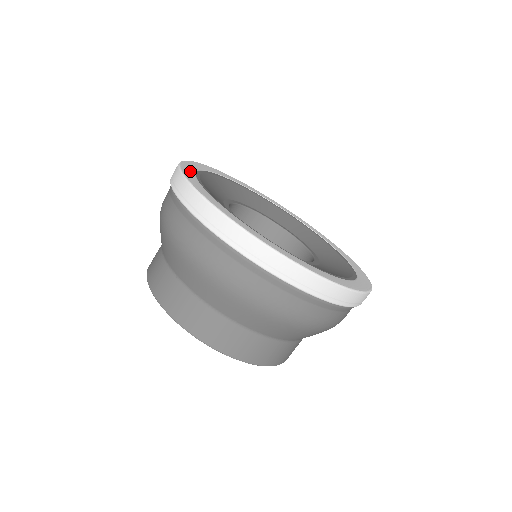
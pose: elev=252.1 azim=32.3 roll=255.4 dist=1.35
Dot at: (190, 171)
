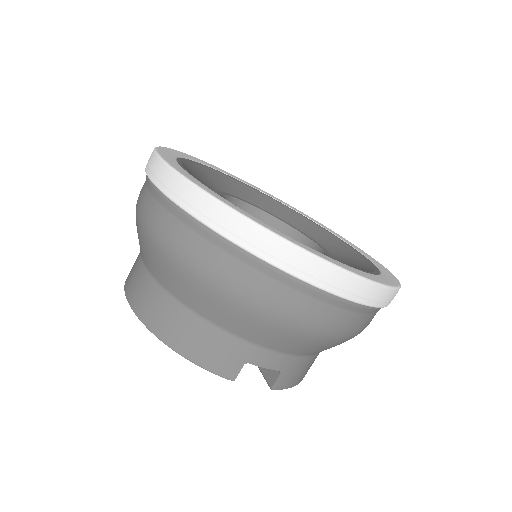
Dot at: (207, 164)
